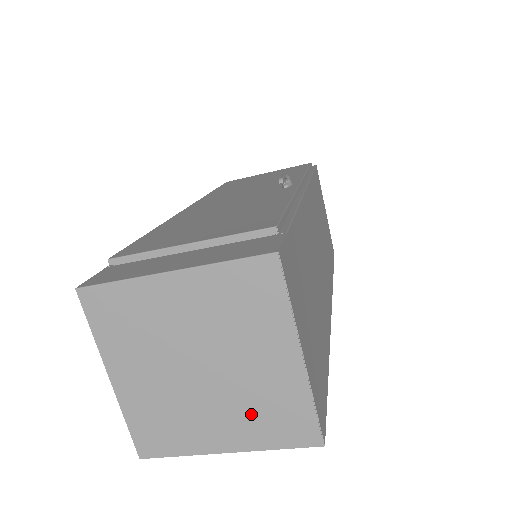
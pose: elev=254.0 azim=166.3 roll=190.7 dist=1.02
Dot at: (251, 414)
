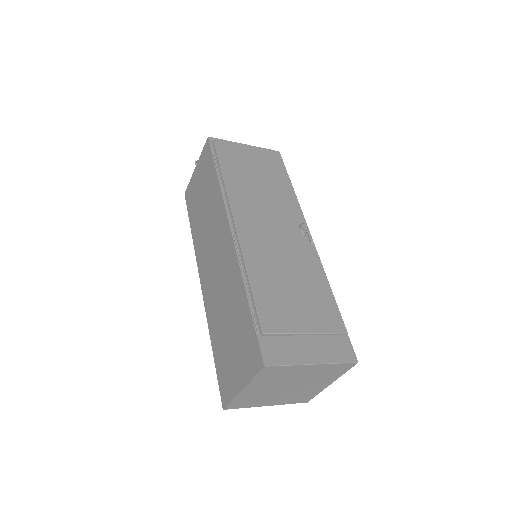
Dot at: (292, 397)
